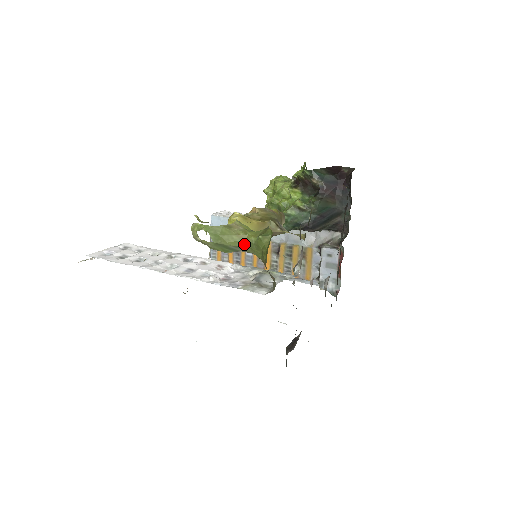
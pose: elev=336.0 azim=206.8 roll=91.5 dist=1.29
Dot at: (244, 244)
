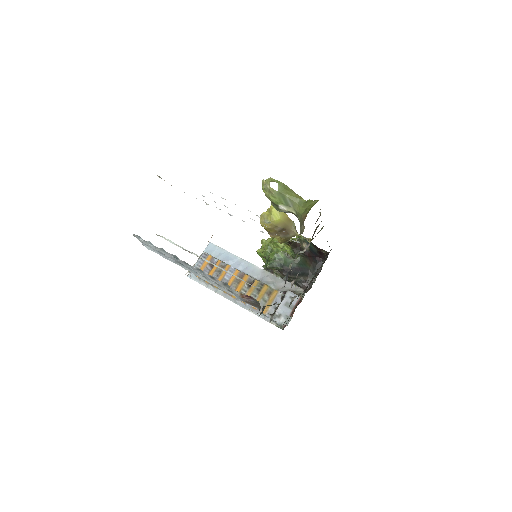
Dot at: (296, 201)
